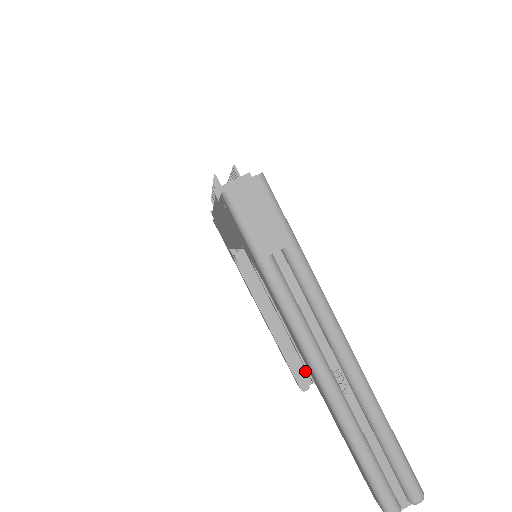
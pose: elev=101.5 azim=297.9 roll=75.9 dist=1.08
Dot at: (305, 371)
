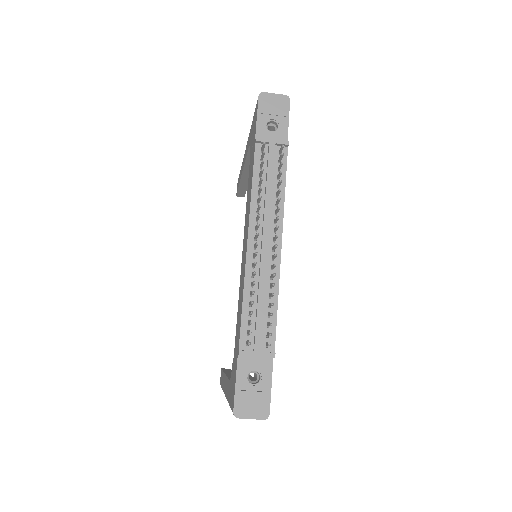
Dot at: occluded
